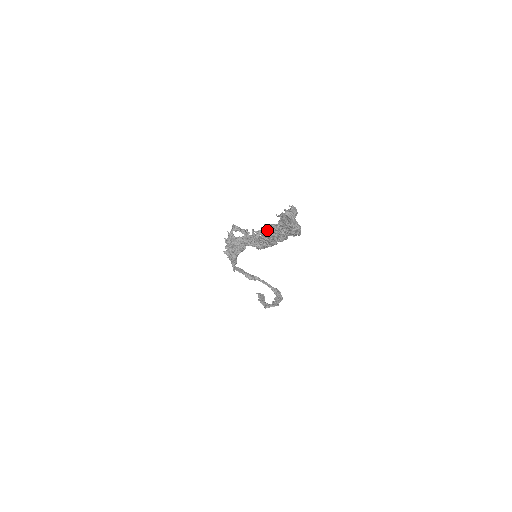
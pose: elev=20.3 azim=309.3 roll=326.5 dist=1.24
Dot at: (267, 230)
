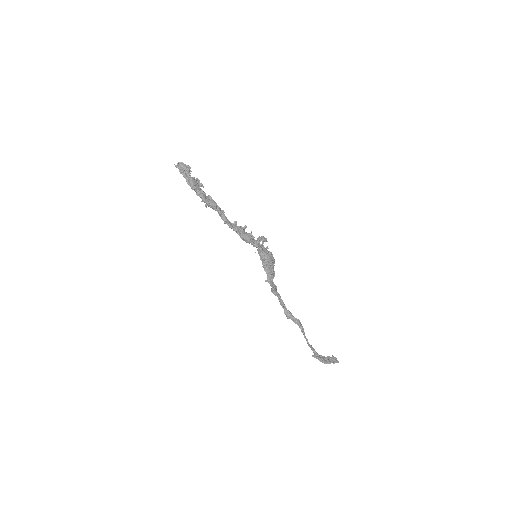
Dot at: occluded
